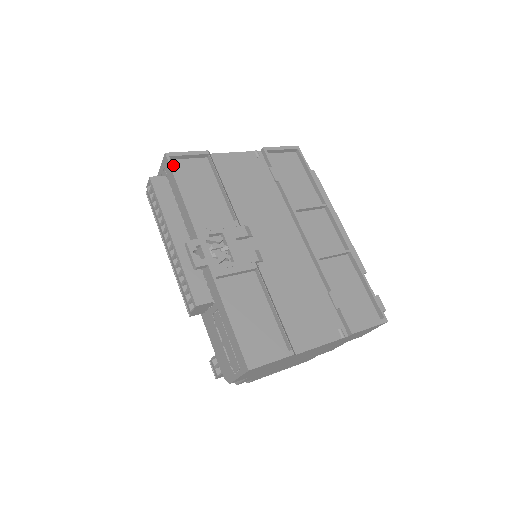
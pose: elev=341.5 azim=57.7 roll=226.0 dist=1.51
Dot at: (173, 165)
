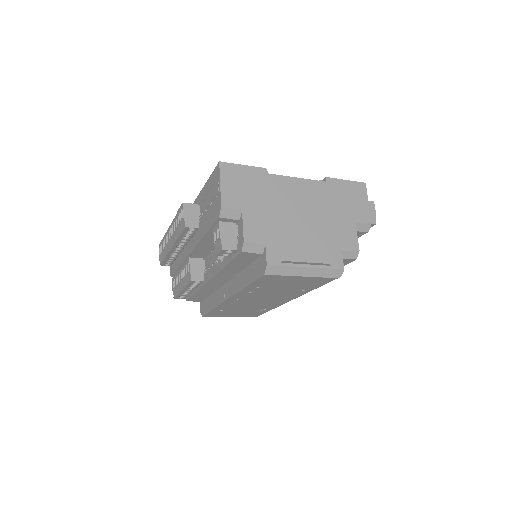
Dot at: occluded
